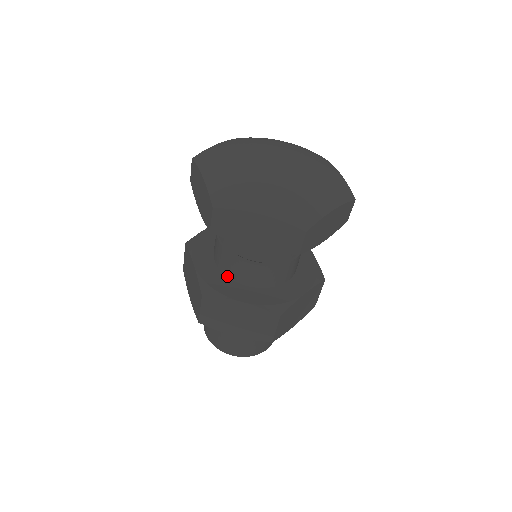
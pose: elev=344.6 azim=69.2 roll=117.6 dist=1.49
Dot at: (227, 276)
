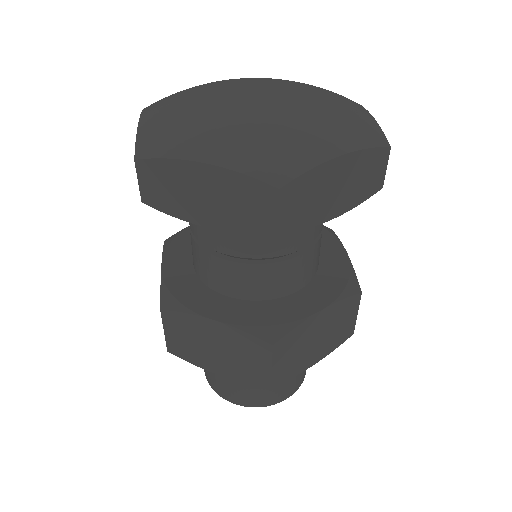
Dot at: (203, 282)
